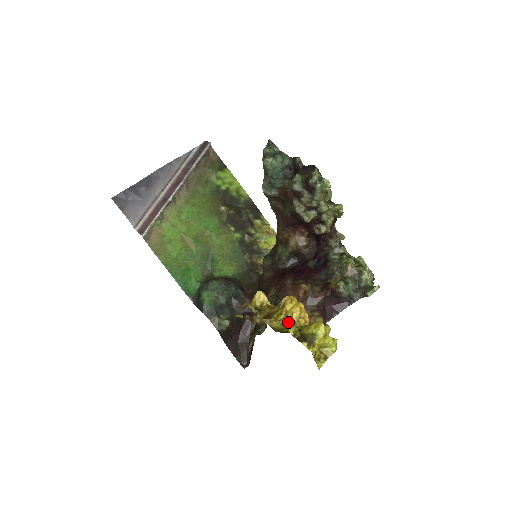
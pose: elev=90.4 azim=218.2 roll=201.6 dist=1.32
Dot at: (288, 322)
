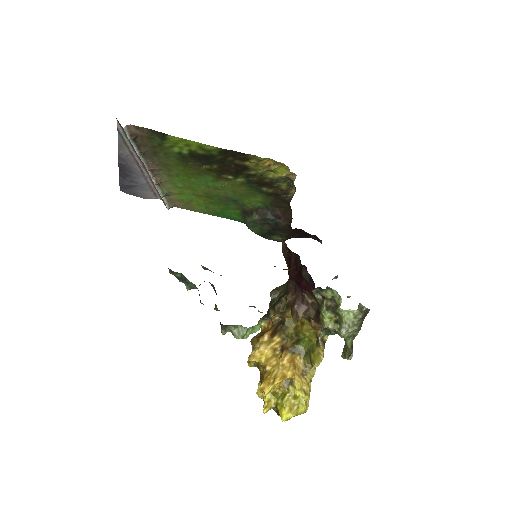
Dot at: (263, 412)
